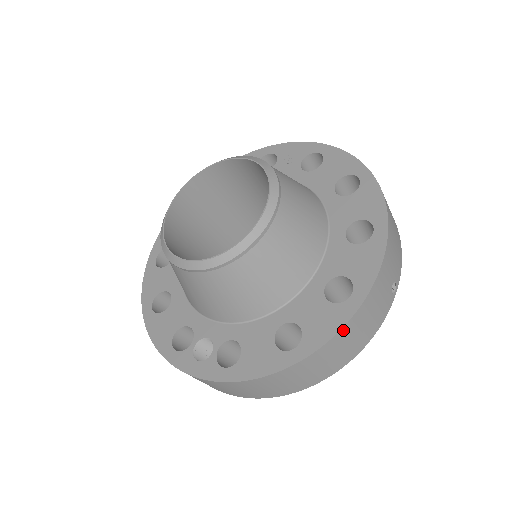
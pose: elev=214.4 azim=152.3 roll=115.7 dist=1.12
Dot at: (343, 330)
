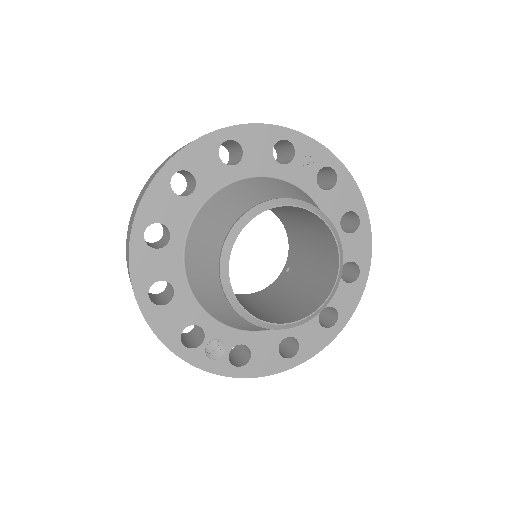
Dot at: (324, 346)
